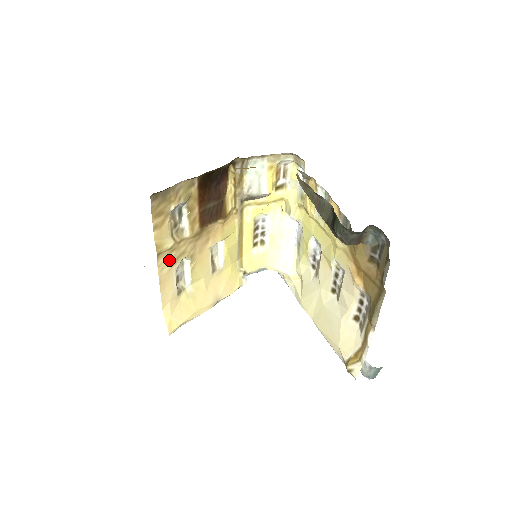
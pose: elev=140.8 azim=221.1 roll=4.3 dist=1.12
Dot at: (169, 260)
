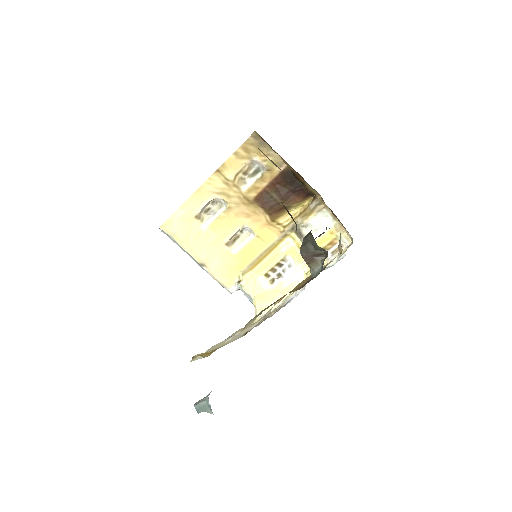
Dot at: (218, 186)
